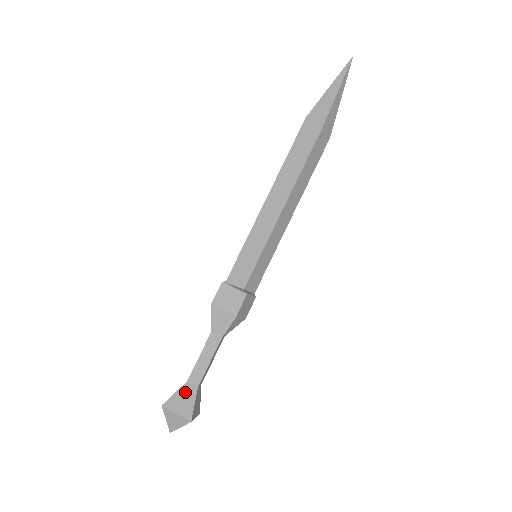
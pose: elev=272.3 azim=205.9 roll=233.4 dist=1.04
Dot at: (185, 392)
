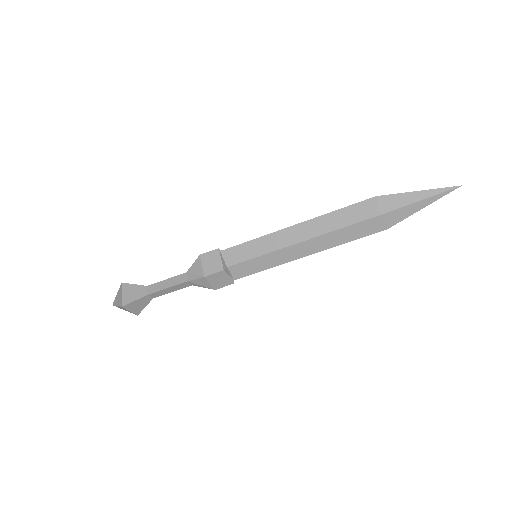
Dot at: (139, 290)
